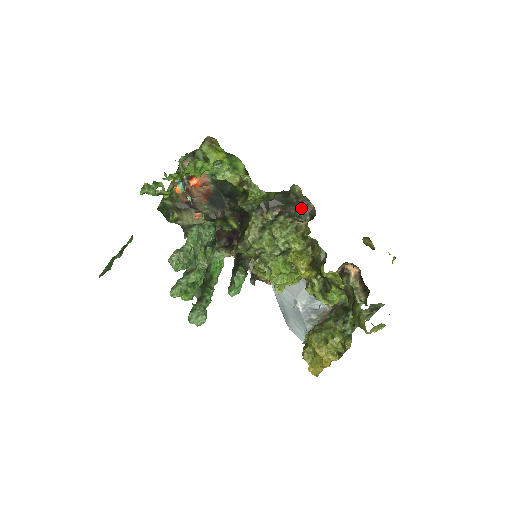
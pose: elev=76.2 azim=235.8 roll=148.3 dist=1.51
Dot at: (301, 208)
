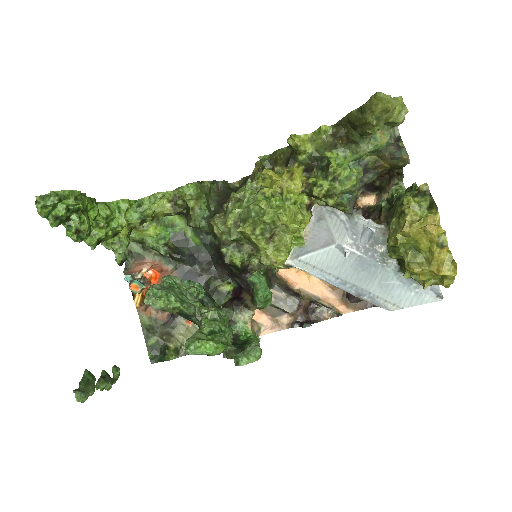
Dot at: occluded
